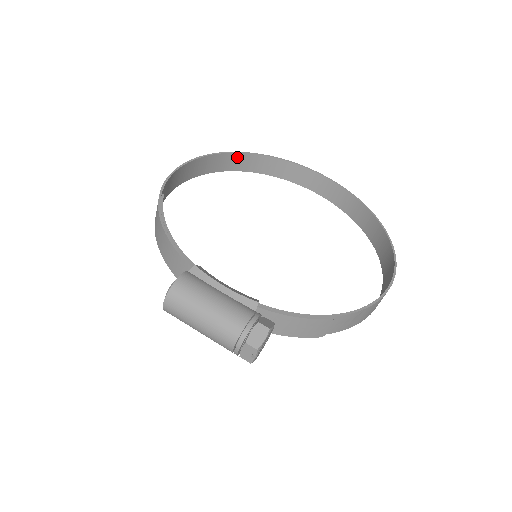
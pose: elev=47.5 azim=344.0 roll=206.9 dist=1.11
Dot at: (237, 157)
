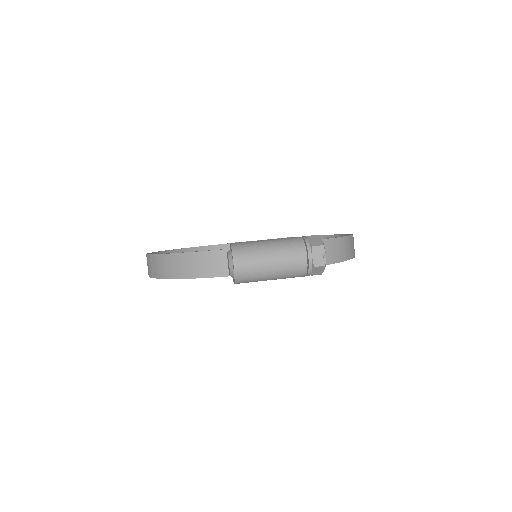
Dot at: occluded
